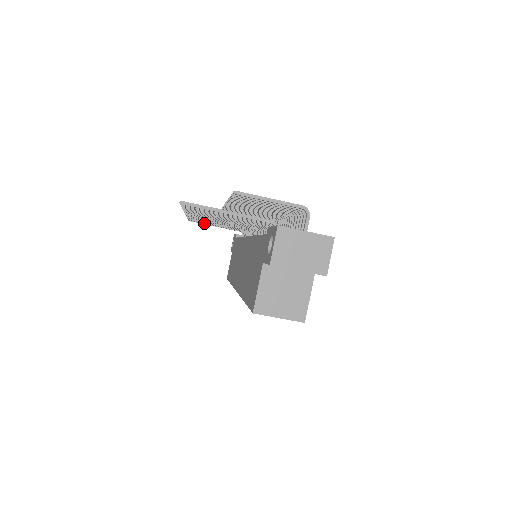
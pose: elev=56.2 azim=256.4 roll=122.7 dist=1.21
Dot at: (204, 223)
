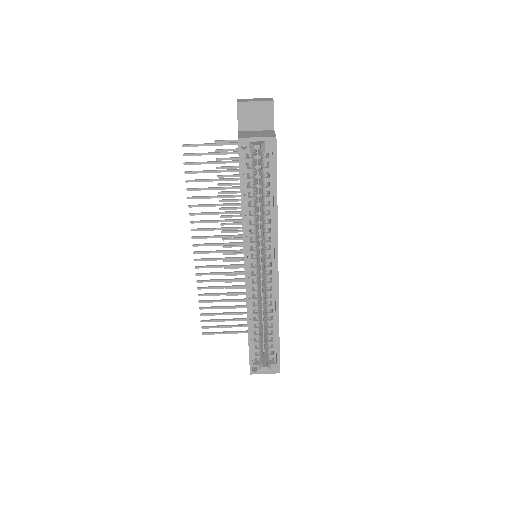
Dot at: (215, 320)
